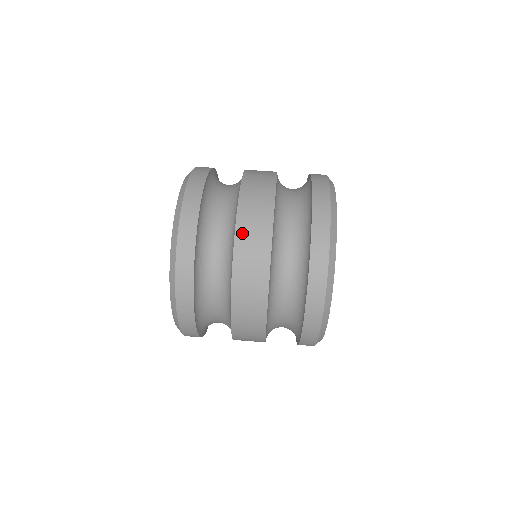
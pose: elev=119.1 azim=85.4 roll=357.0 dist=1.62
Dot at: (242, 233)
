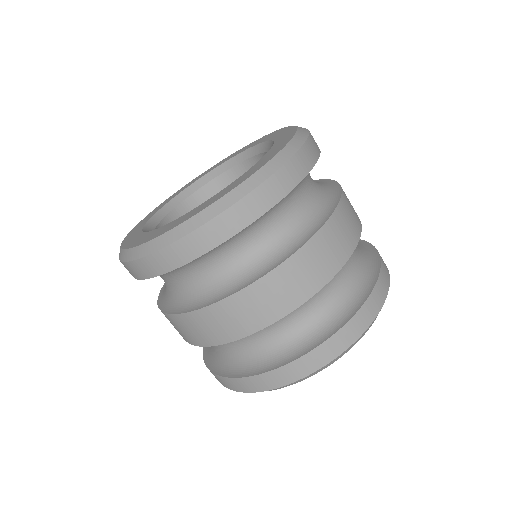
Dot at: (284, 273)
